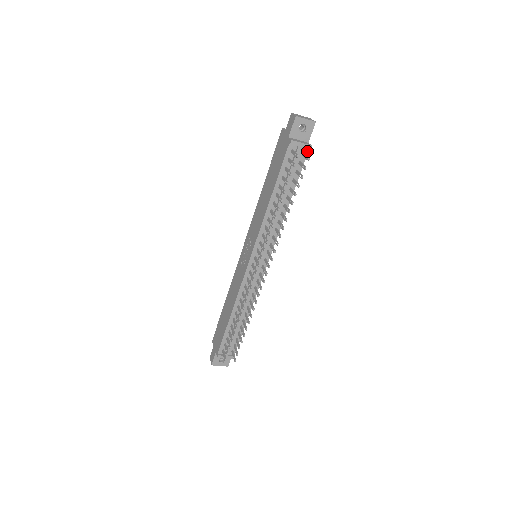
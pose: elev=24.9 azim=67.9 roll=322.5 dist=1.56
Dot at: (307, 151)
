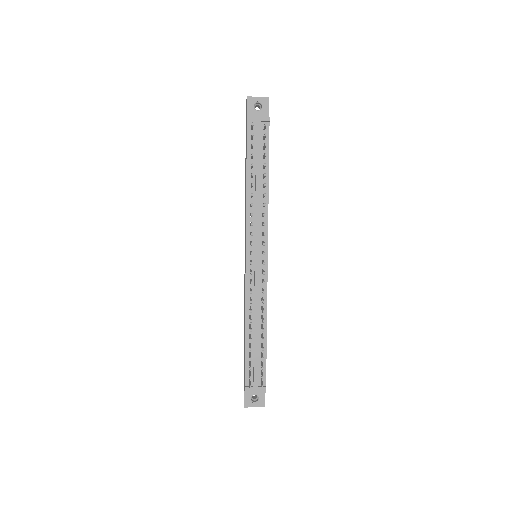
Dot at: (268, 125)
